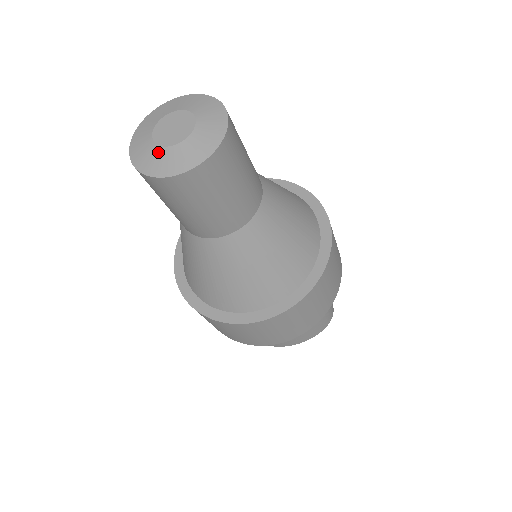
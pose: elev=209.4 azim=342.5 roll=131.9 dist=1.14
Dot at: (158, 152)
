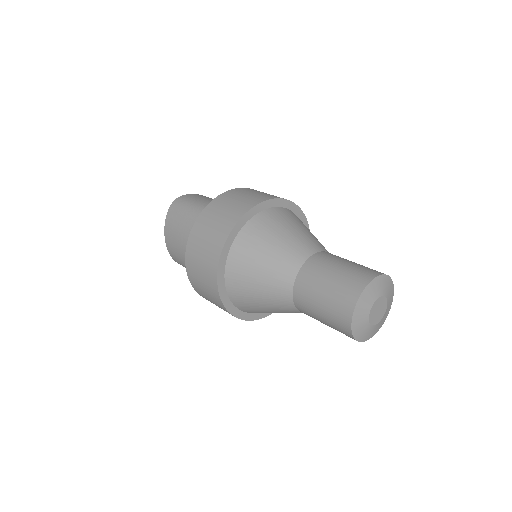
Dot at: (373, 329)
